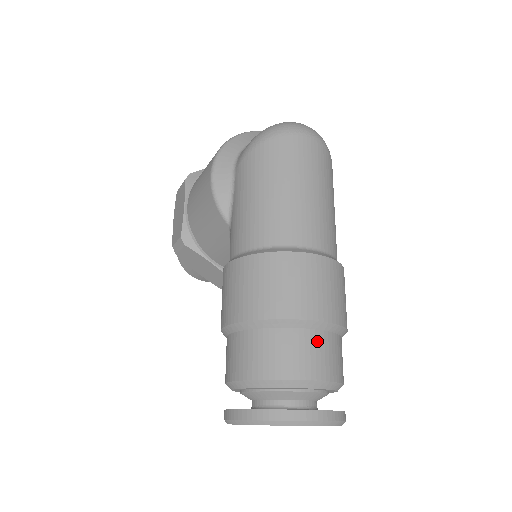
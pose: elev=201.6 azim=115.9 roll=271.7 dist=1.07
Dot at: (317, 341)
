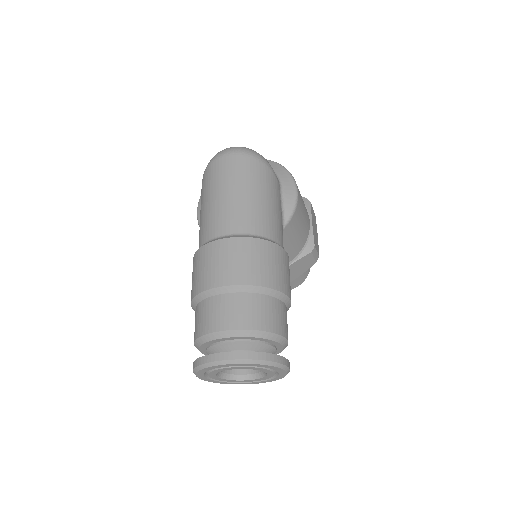
Dot at: (226, 302)
